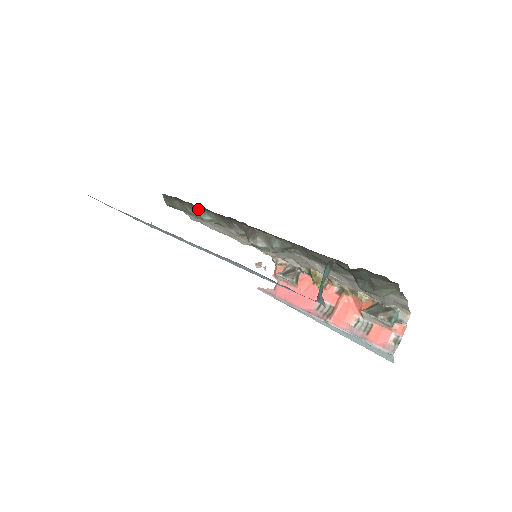
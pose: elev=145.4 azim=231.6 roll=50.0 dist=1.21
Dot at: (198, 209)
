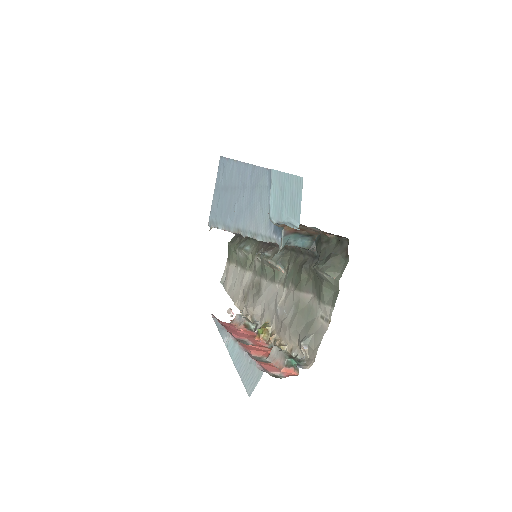
Dot at: (248, 241)
